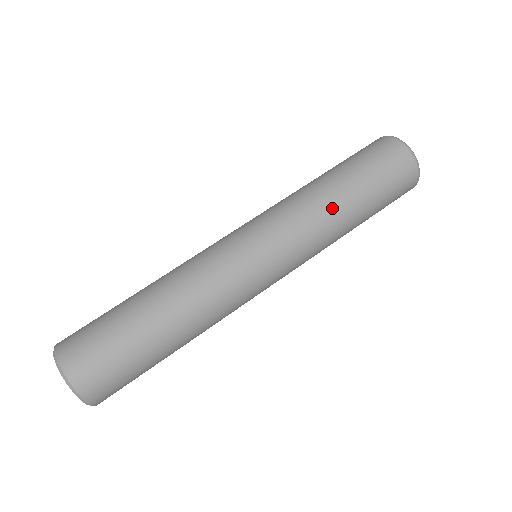
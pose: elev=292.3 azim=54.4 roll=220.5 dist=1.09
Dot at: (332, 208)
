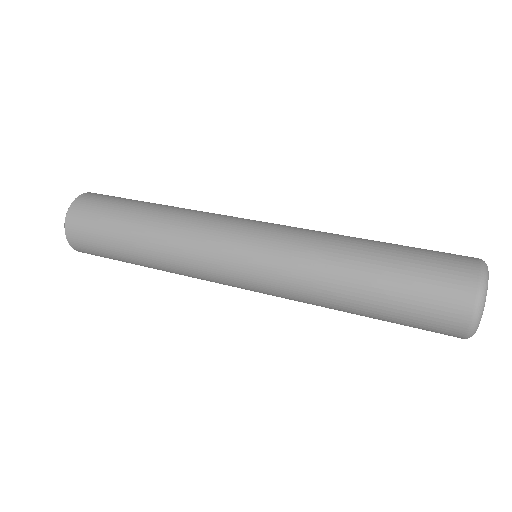
Dot at: (341, 251)
